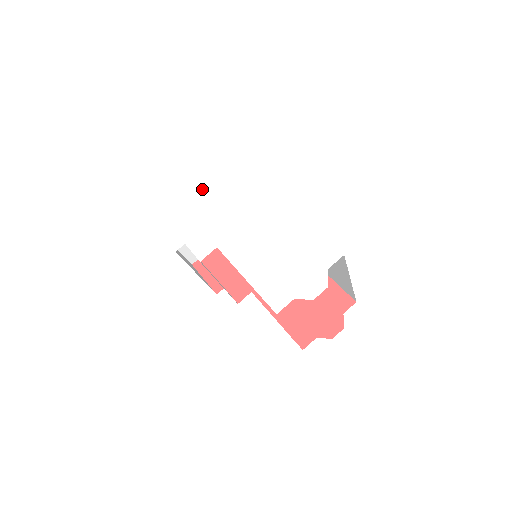
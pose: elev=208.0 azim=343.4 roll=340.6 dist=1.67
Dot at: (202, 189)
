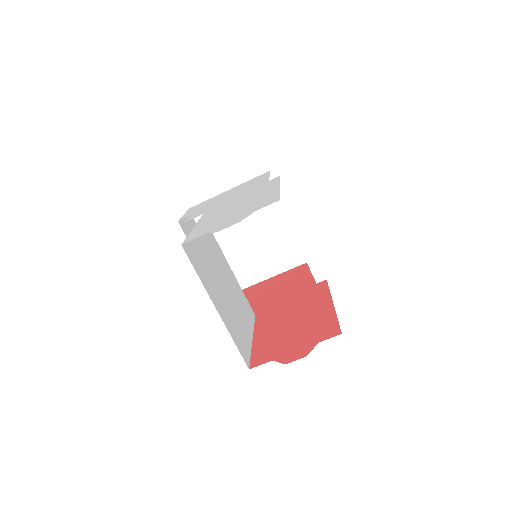
Dot at: (238, 187)
